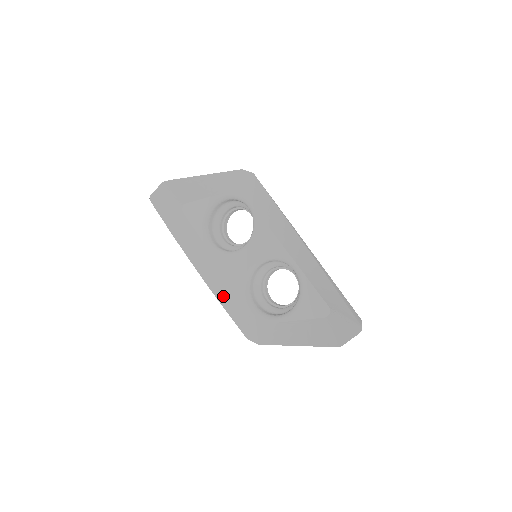
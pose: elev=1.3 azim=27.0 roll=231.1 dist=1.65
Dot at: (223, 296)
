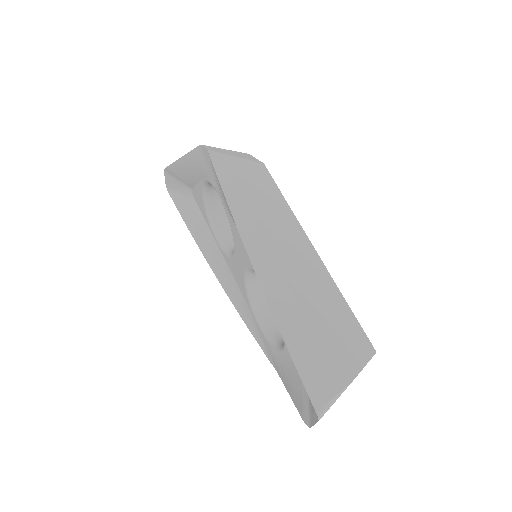
Dot at: (239, 306)
